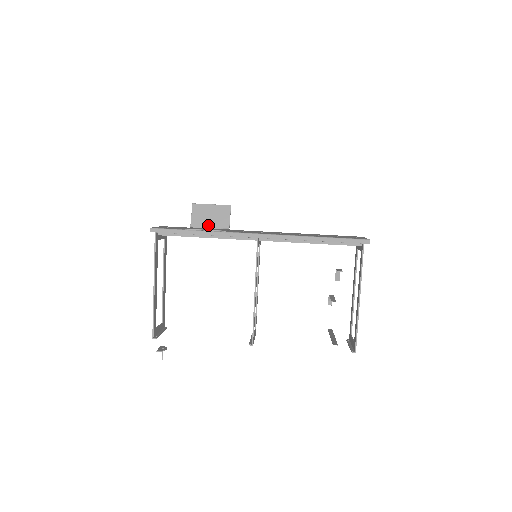
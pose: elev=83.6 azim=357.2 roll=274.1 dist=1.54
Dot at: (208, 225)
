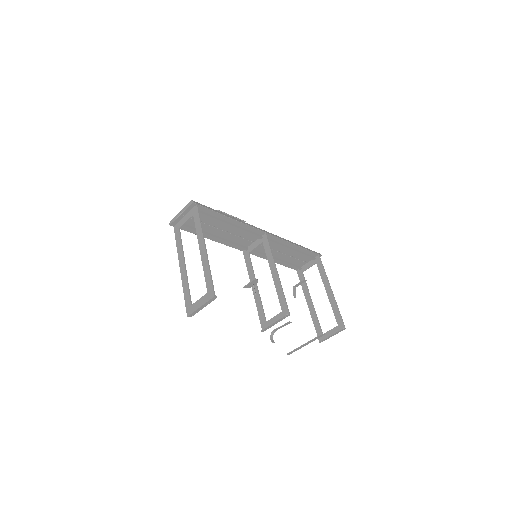
Dot at: occluded
